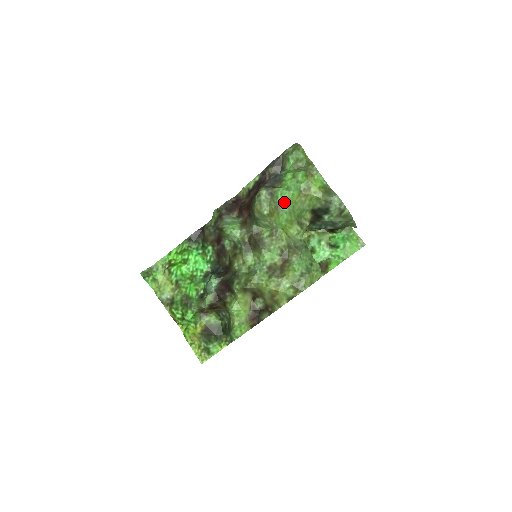
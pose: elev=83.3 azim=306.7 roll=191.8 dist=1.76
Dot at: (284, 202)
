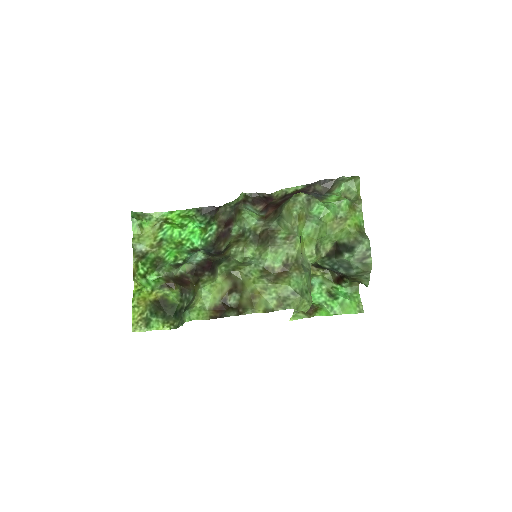
Dot at: (316, 216)
